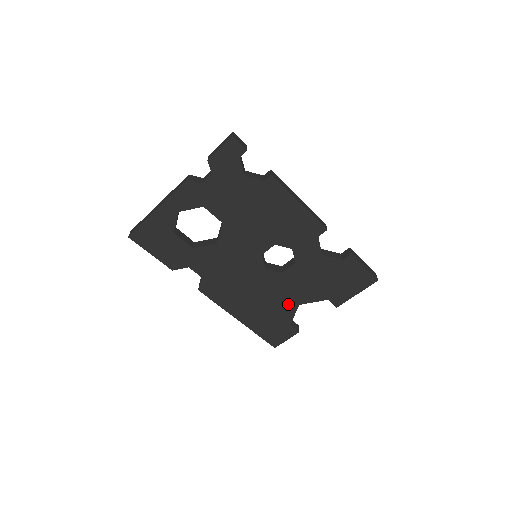
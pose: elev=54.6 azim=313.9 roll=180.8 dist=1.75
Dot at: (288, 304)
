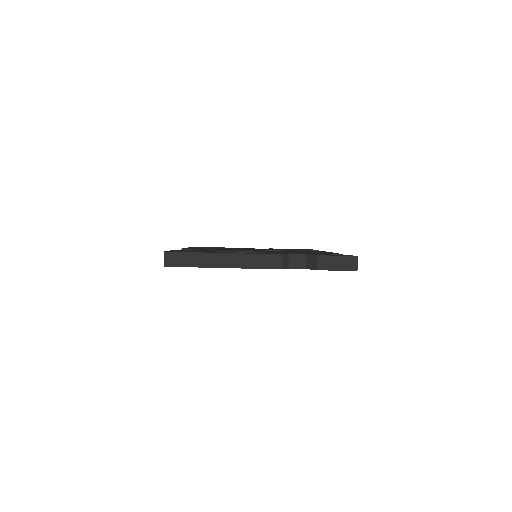
Dot at: occluded
